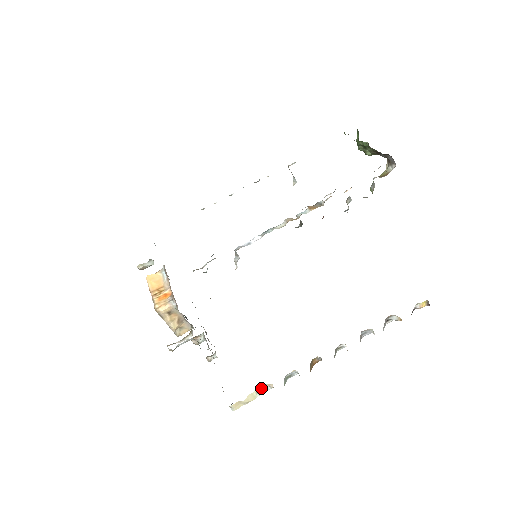
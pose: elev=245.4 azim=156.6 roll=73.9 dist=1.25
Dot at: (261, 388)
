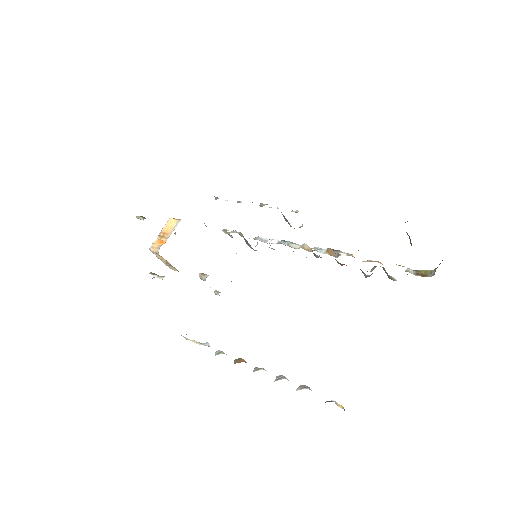
Dot at: (201, 343)
